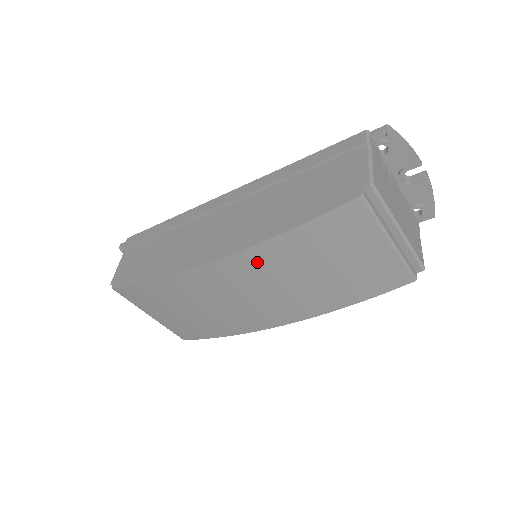
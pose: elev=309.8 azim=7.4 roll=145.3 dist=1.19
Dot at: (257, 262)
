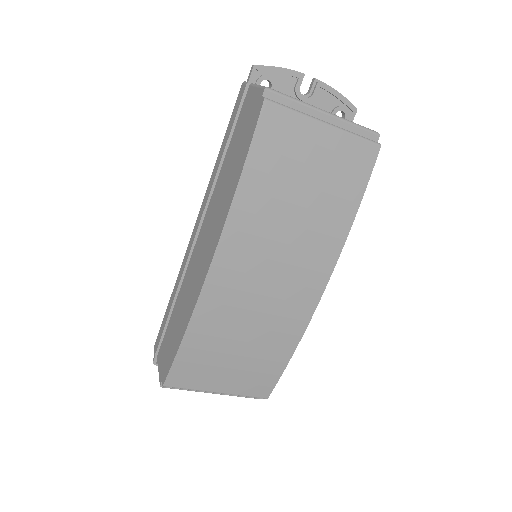
Dot at: (244, 232)
